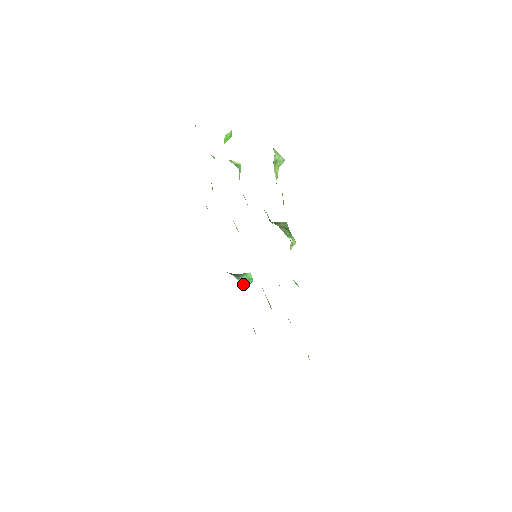
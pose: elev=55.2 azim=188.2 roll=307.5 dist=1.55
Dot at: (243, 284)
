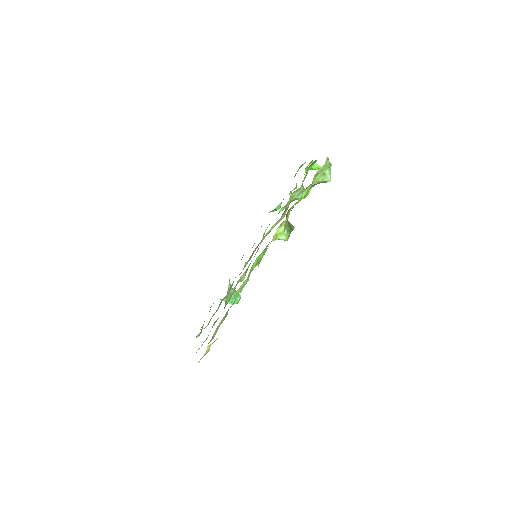
Dot at: occluded
